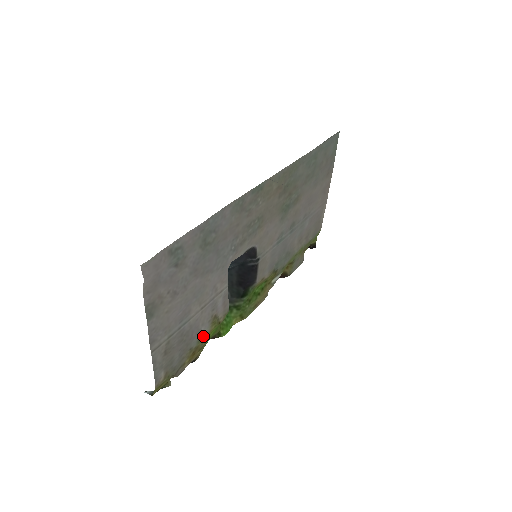
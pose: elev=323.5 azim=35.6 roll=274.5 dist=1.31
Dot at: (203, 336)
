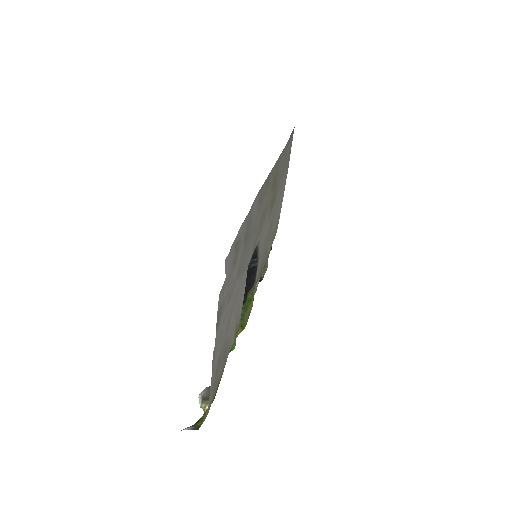
Dot at: occluded
